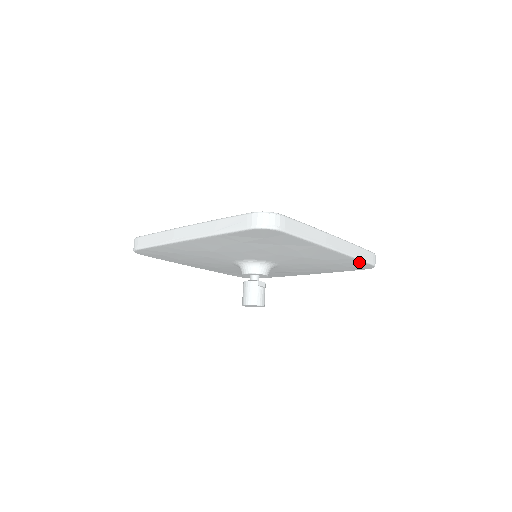
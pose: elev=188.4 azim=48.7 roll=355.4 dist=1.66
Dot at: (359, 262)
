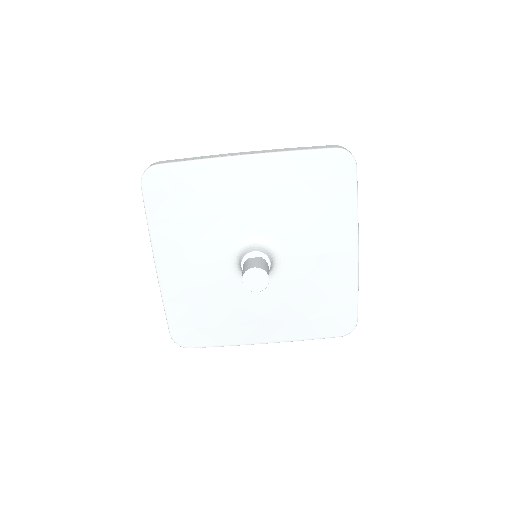
Dot at: (310, 156)
